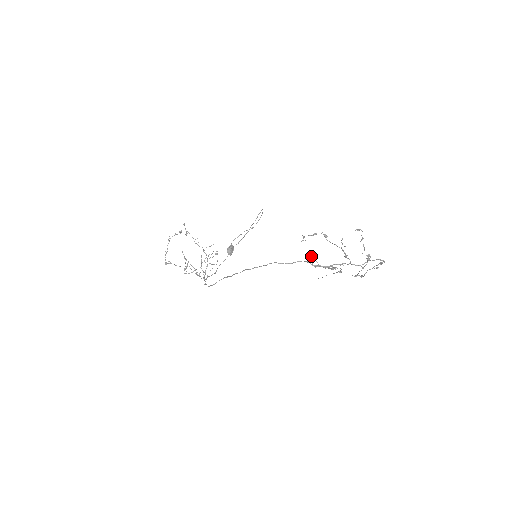
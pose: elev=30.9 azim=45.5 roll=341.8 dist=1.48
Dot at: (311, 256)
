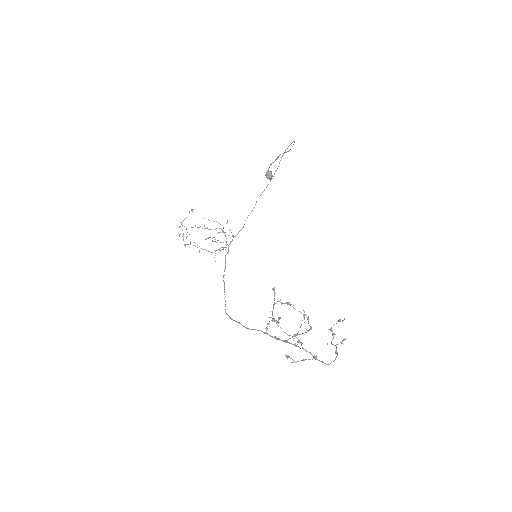
Dot at: occluded
